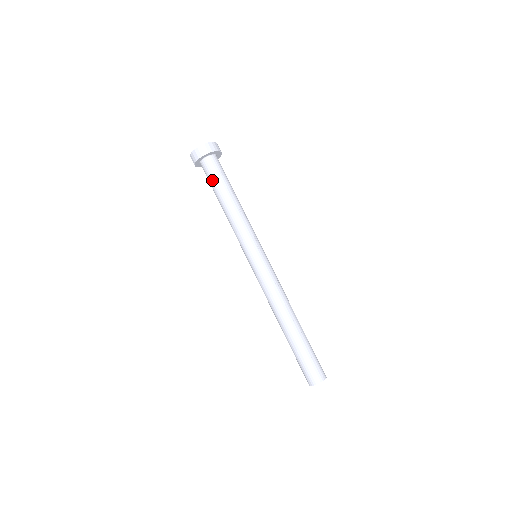
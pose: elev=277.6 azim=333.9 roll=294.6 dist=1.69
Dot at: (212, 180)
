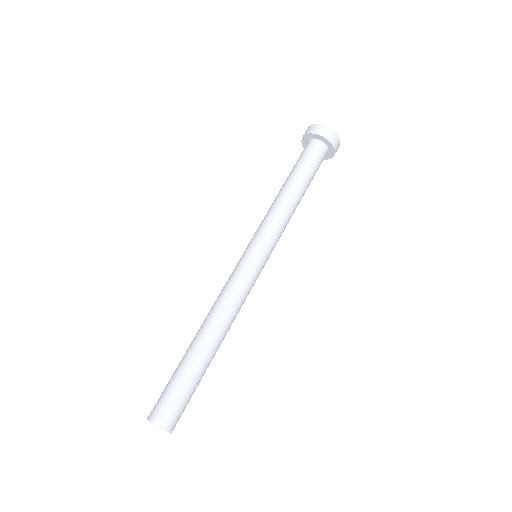
Dot at: occluded
